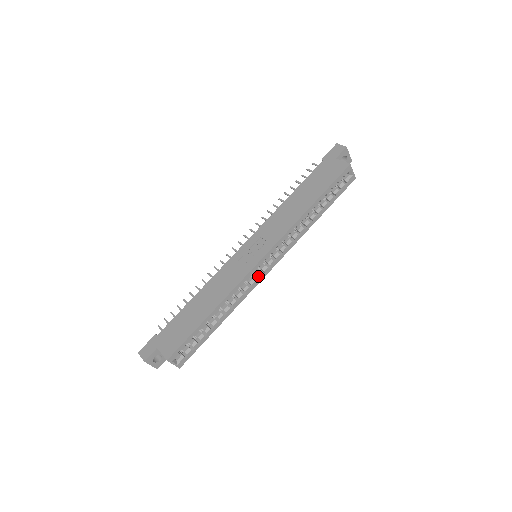
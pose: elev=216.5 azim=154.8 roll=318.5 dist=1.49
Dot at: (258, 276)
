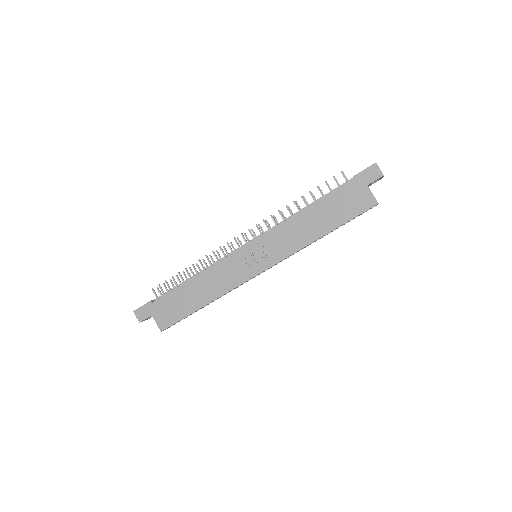
Dot at: occluded
